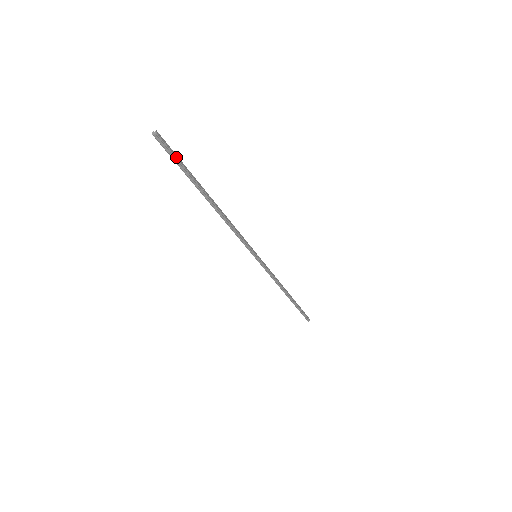
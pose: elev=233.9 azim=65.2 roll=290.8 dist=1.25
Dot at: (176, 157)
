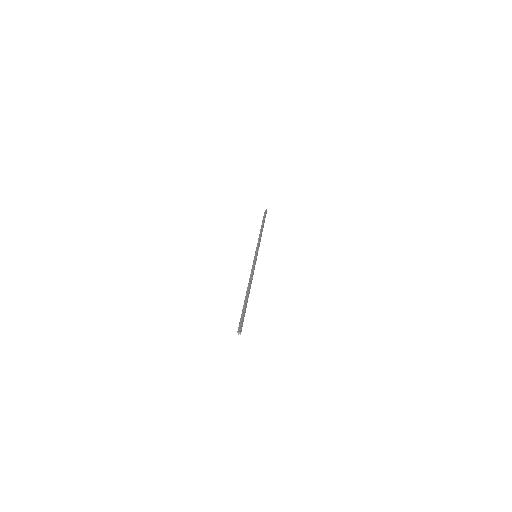
Dot at: occluded
